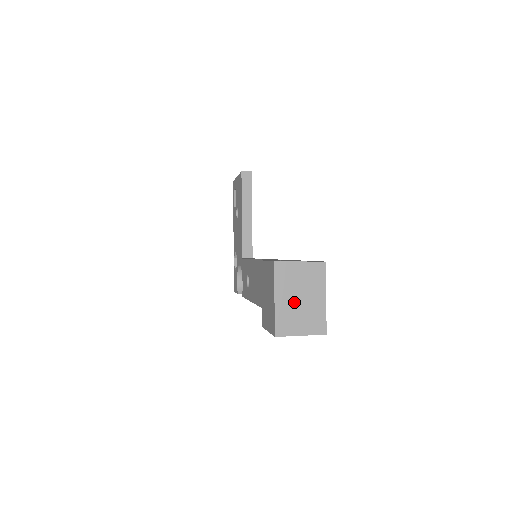
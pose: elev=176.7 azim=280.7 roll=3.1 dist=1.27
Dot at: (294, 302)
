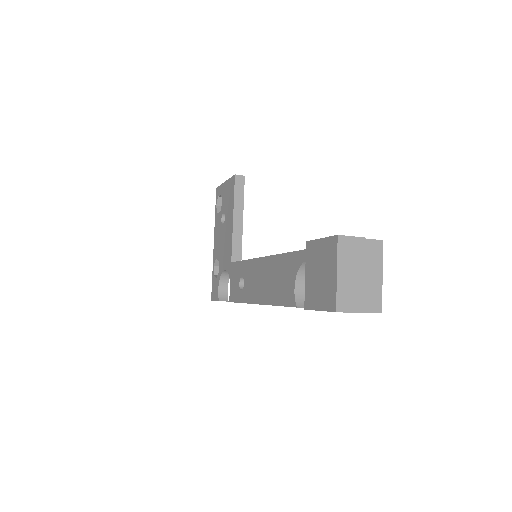
Dot at: (354, 278)
